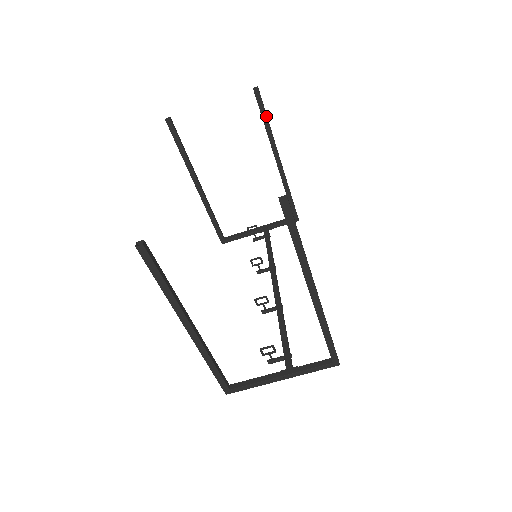
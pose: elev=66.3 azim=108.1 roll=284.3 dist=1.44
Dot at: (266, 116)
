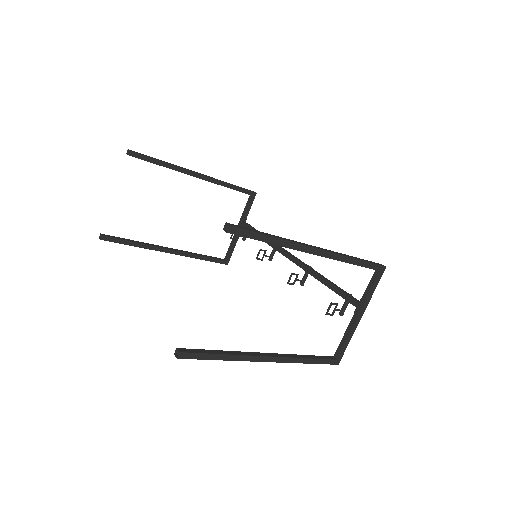
Dot at: (156, 160)
